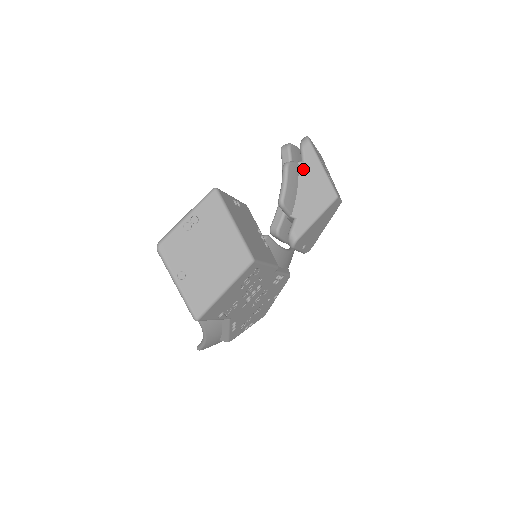
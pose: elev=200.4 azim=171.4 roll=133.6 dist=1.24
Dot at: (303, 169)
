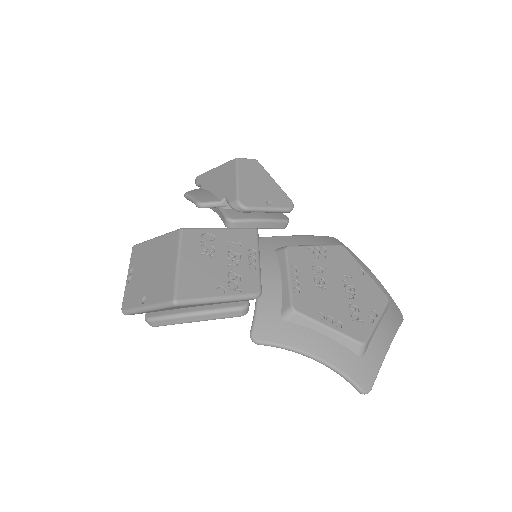
Dot at: (205, 185)
